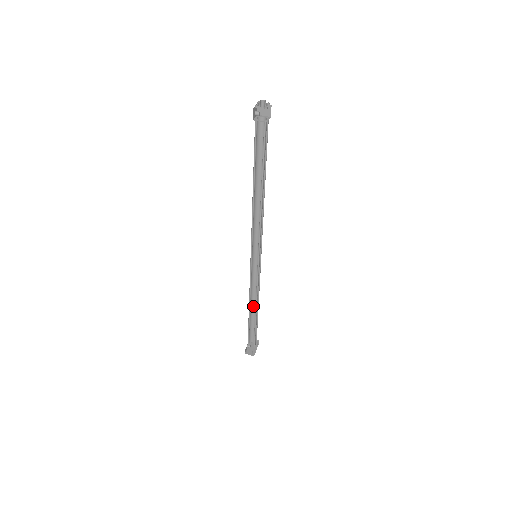
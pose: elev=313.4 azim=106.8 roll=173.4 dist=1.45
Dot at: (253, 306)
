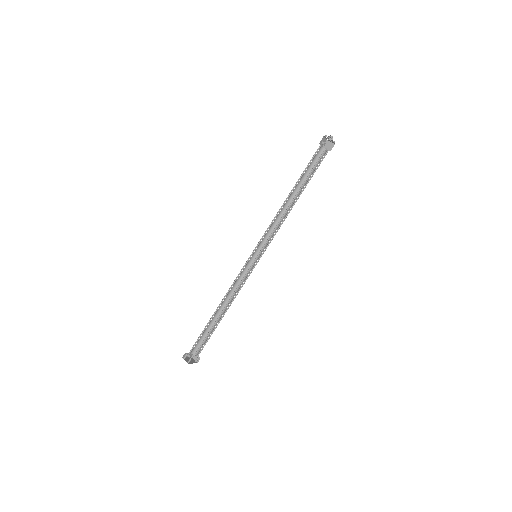
Dot at: (221, 311)
